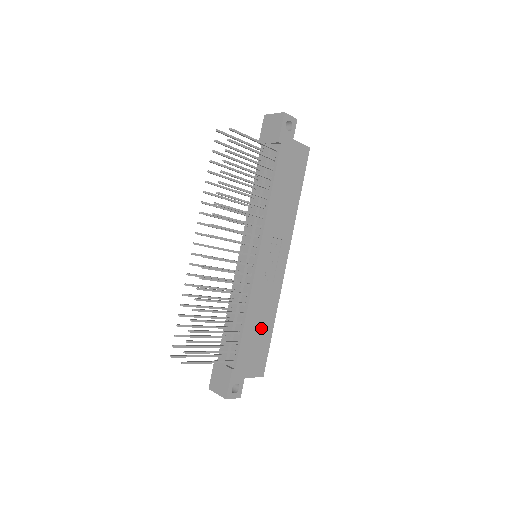
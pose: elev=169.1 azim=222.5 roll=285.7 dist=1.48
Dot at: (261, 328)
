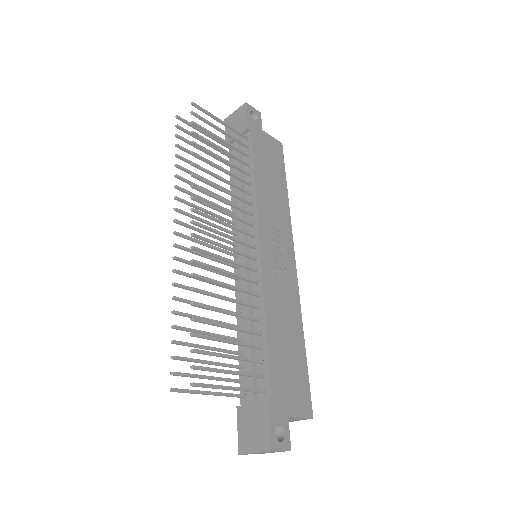
Dot at: (289, 342)
